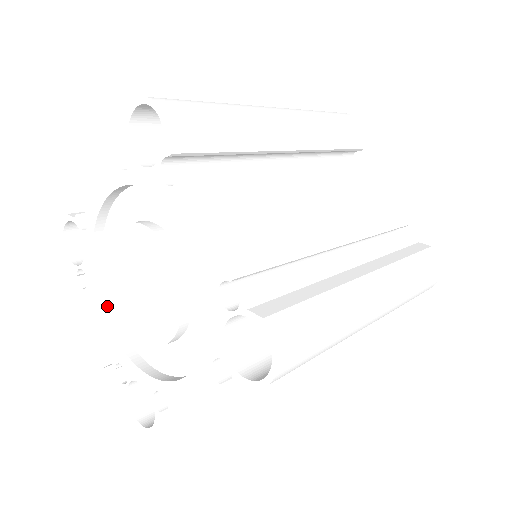
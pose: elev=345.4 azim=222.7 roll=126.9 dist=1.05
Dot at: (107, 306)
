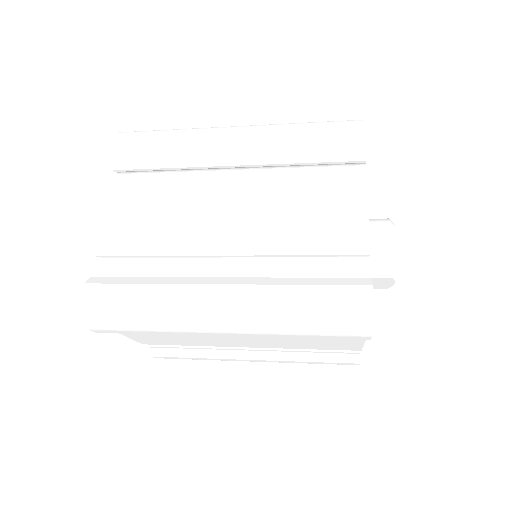
Dot at: occluded
